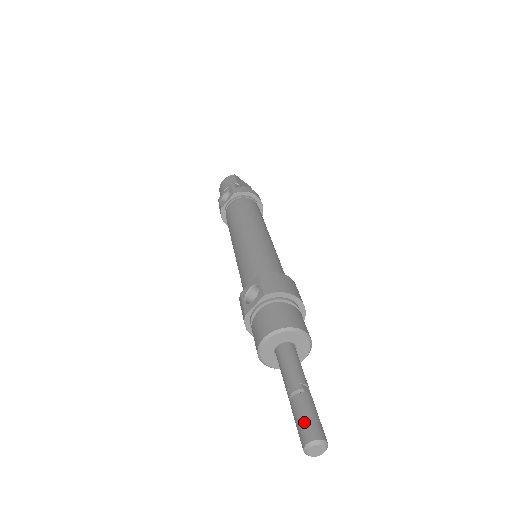
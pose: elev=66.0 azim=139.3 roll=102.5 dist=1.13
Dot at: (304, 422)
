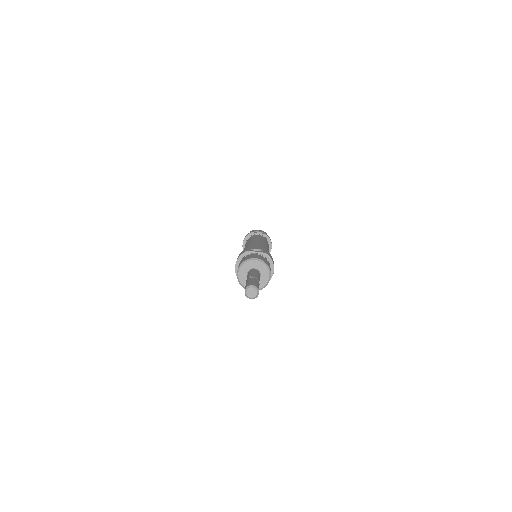
Dot at: (255, 282)
